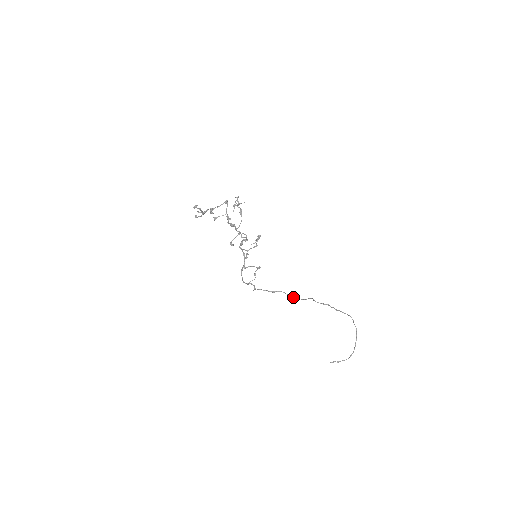
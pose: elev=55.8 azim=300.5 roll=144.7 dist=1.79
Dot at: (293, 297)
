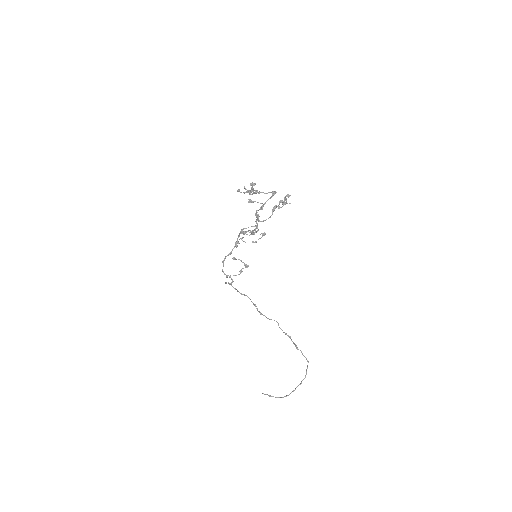
Dot at: occluded
